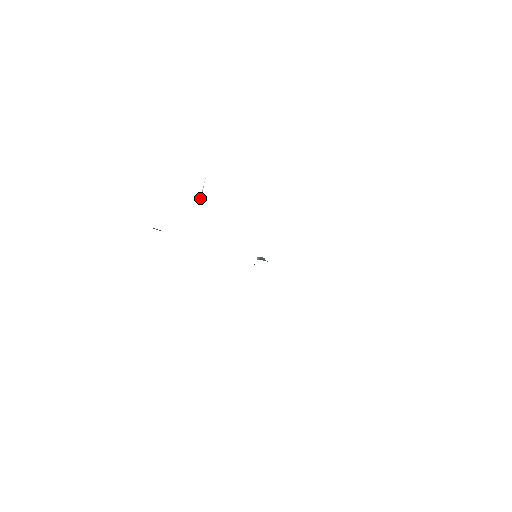
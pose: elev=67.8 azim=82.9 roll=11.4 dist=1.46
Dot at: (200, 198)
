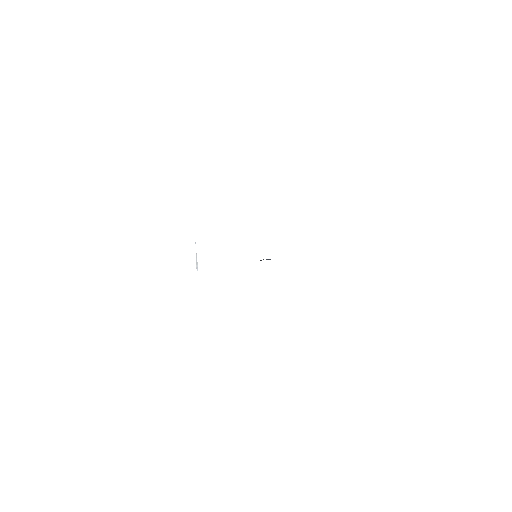
Dot at: occluded
